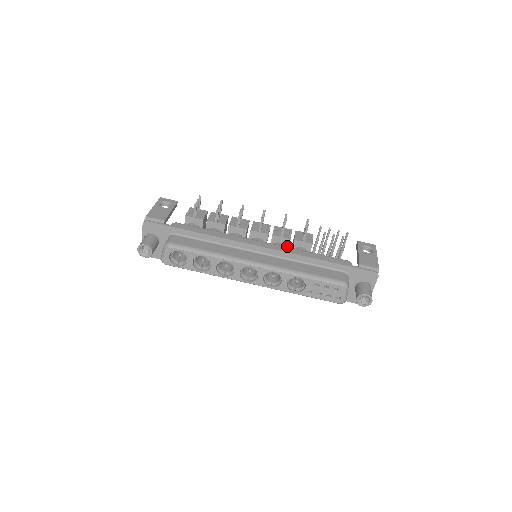
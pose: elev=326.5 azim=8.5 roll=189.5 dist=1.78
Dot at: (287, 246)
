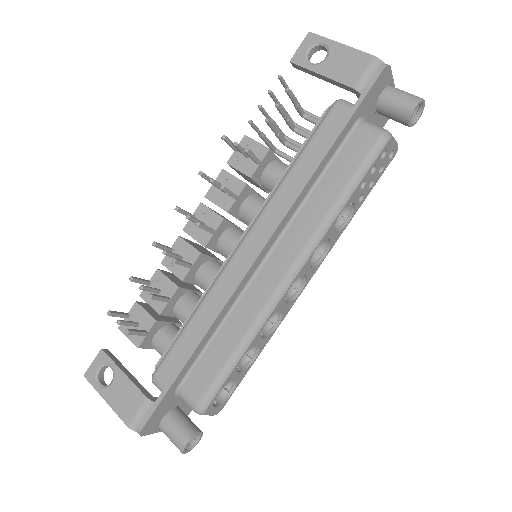
Dot at: (252, 192)
